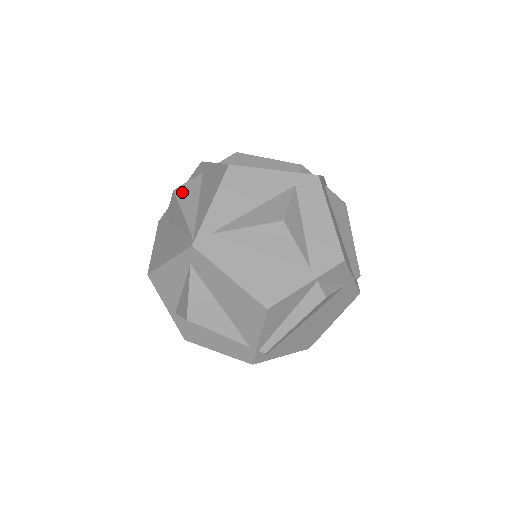
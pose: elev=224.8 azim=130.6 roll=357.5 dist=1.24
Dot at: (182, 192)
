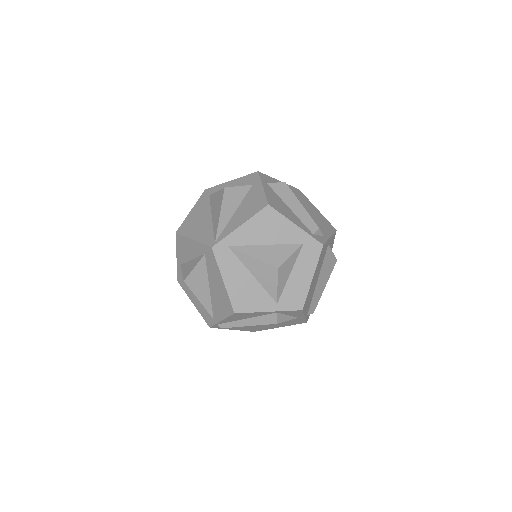
Dot at: (229, 194)
